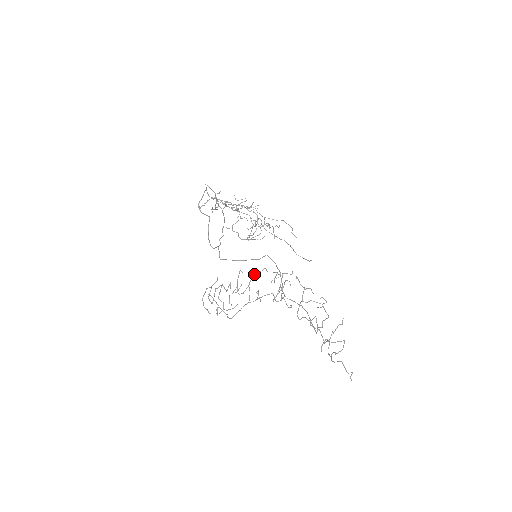
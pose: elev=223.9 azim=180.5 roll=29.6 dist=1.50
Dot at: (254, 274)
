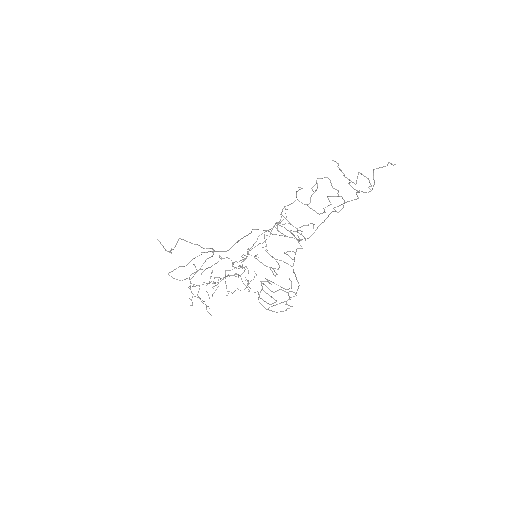
Dot at: occluded
